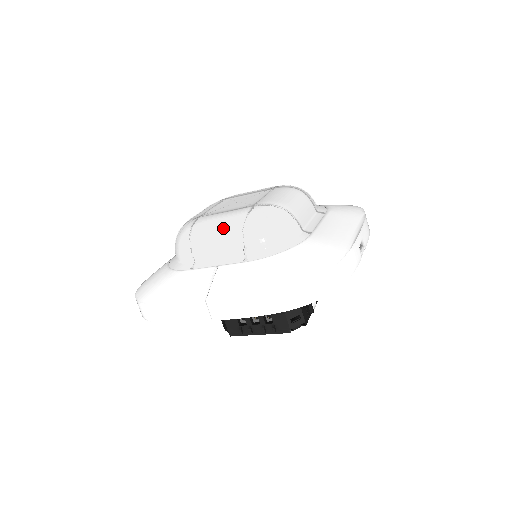
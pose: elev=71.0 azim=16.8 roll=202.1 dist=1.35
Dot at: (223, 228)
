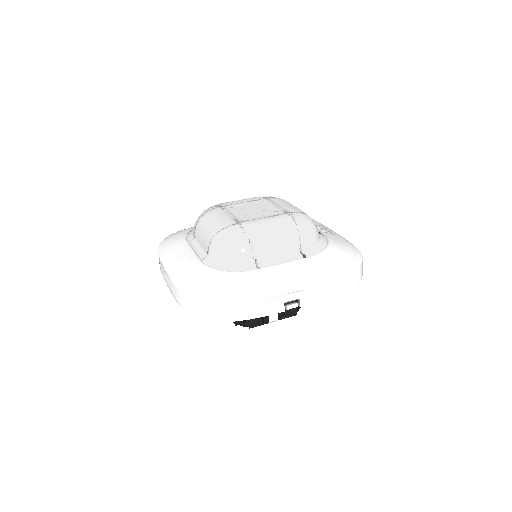
Dot at: (208, 227)
